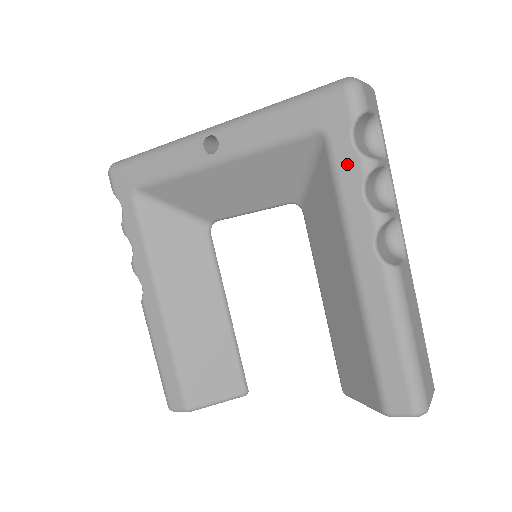
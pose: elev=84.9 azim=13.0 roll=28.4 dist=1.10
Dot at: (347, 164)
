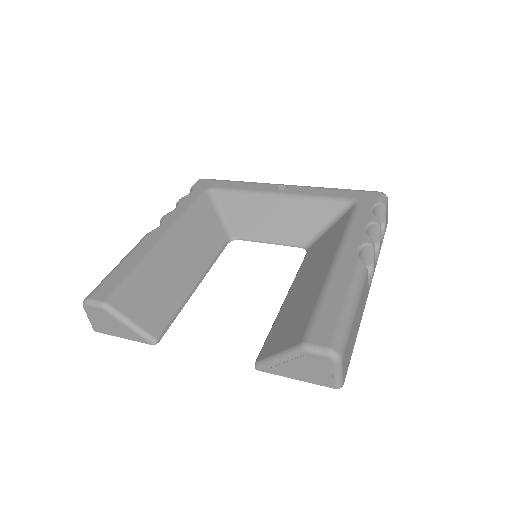
Dot at: (363, 214)
